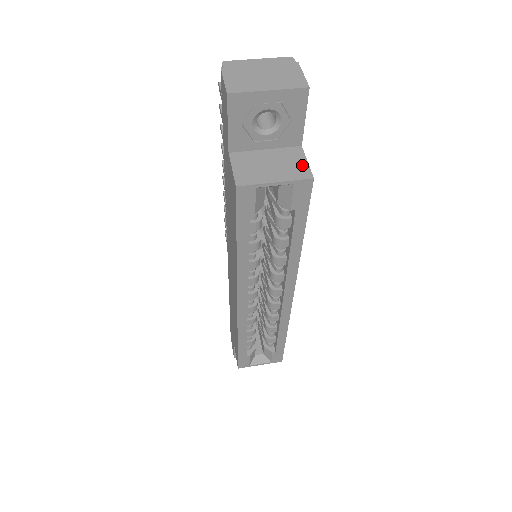
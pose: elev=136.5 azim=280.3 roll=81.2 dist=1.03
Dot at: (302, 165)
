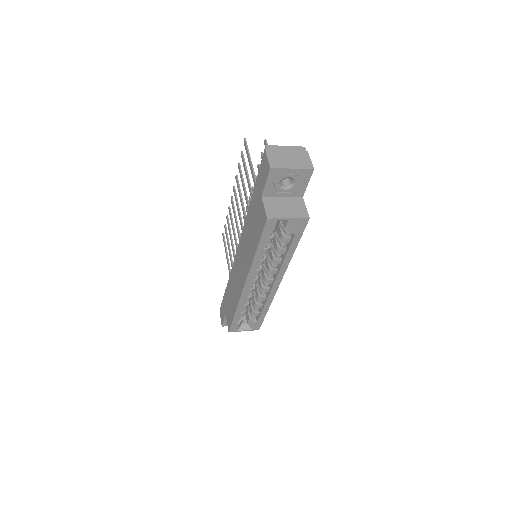
Dot at: (303, 209)
